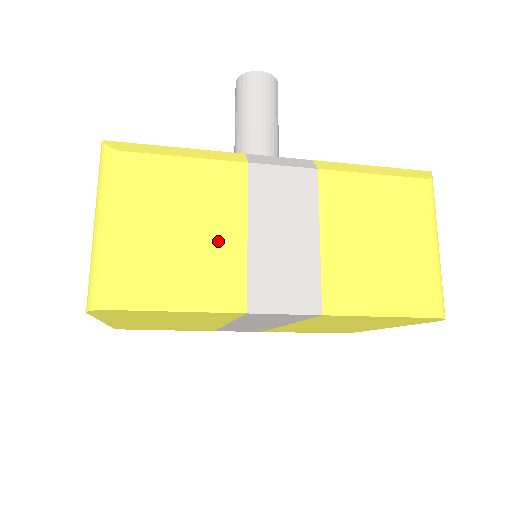
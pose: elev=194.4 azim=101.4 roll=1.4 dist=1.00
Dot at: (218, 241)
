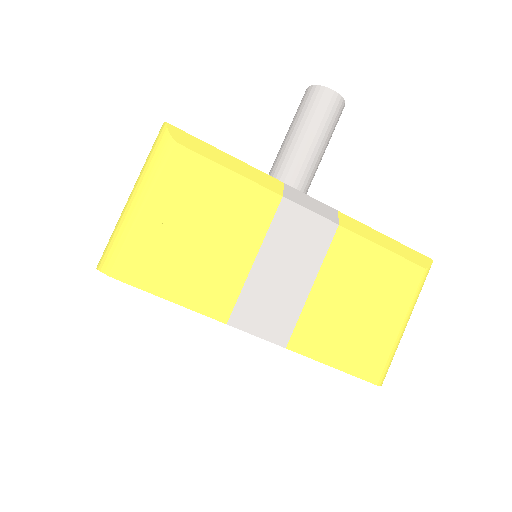
Dot at: (228, 256)
